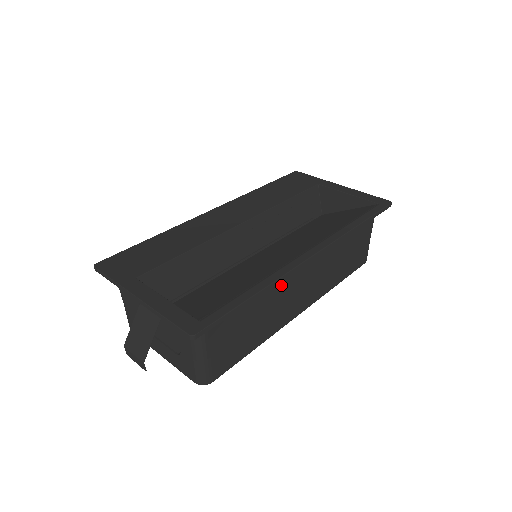
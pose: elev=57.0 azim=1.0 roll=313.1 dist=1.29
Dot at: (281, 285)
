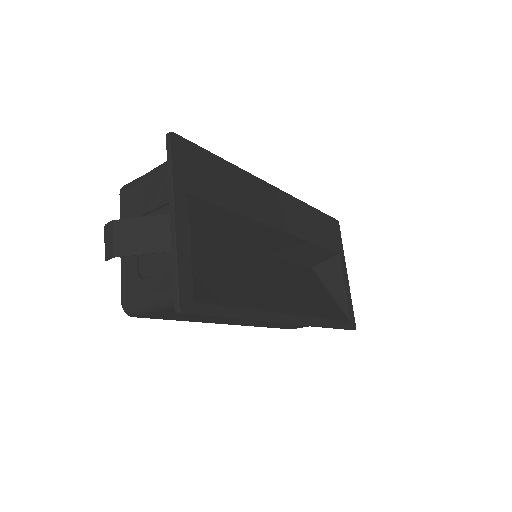
Dot at: occluded
